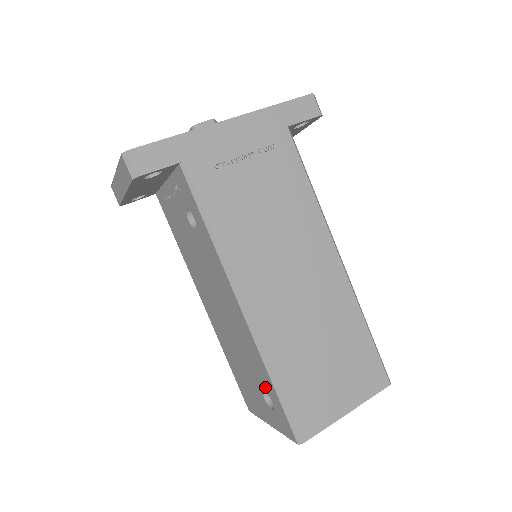
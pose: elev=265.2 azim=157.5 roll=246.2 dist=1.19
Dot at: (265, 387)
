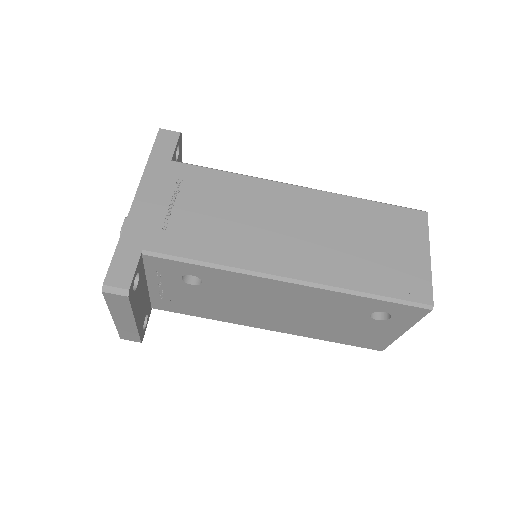
Dot at: (368, 310)
